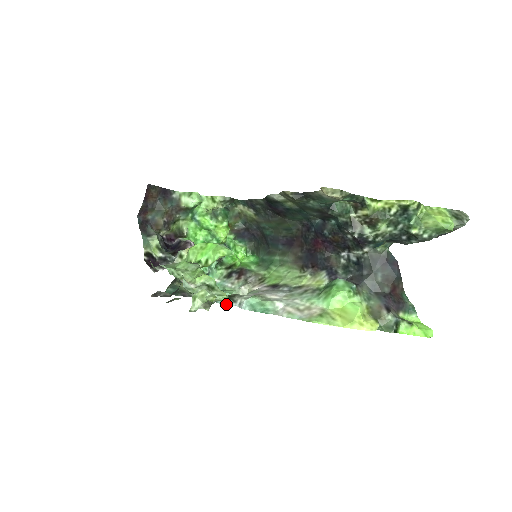
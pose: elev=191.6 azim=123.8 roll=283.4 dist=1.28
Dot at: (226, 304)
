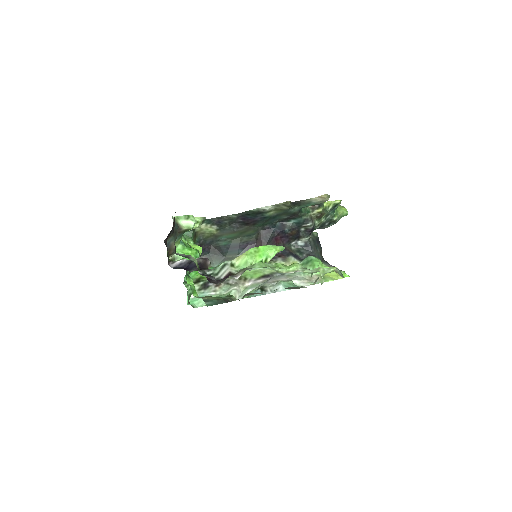
Dot at: occluded
